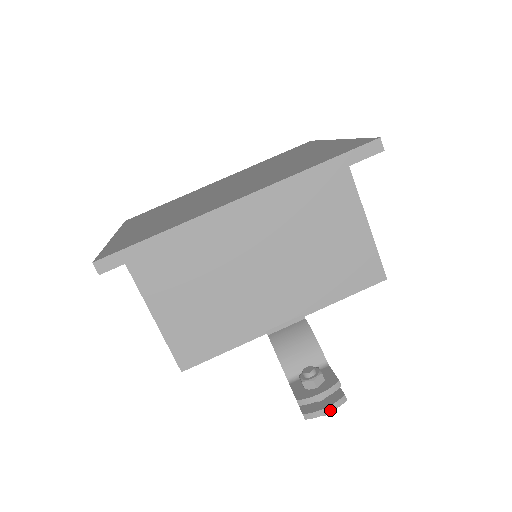
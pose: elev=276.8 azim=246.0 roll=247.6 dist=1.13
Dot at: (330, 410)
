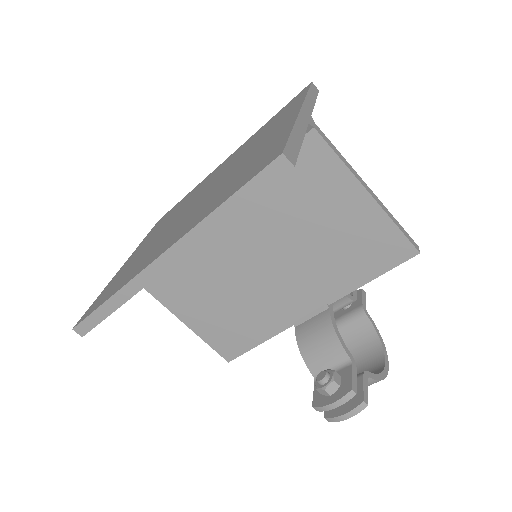
Dot at: (349, 416)
